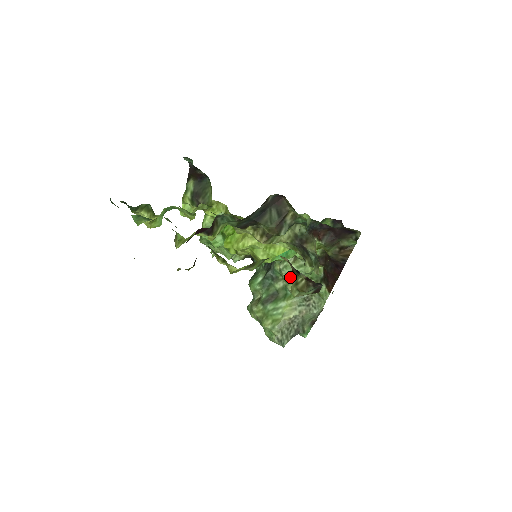
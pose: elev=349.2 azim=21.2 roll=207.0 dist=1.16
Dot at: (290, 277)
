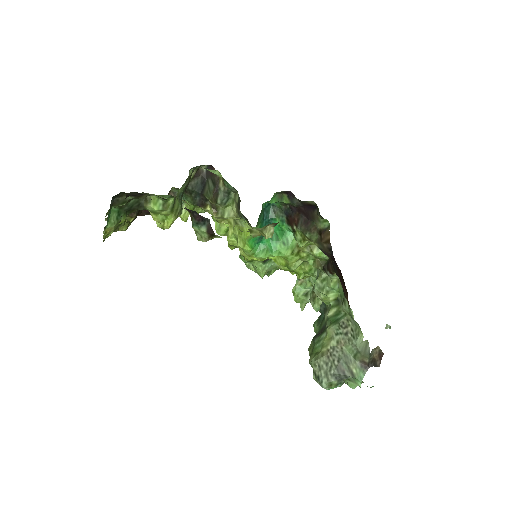
Dot at: (323, 298)
